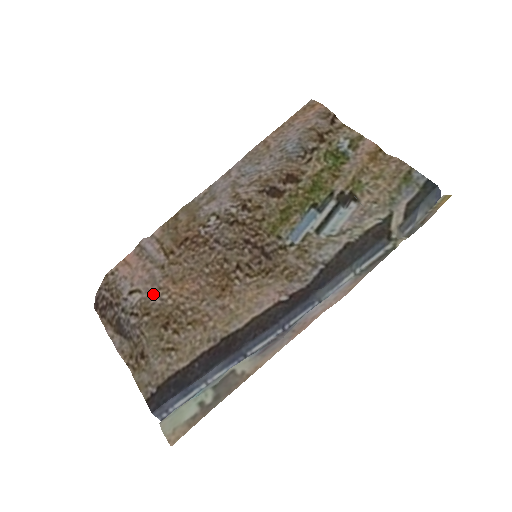
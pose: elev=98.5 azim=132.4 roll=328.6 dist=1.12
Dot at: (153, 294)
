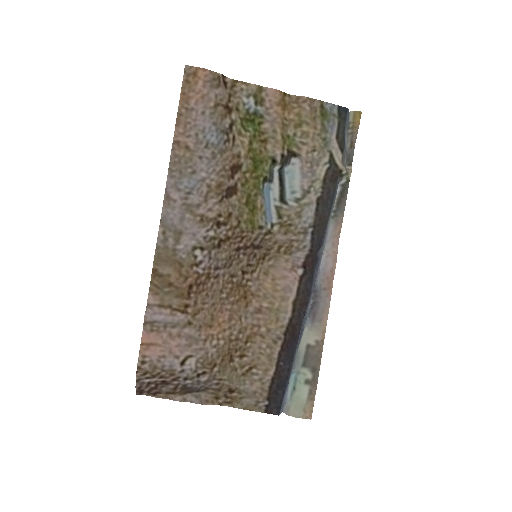
Dot at: (205, 349)
